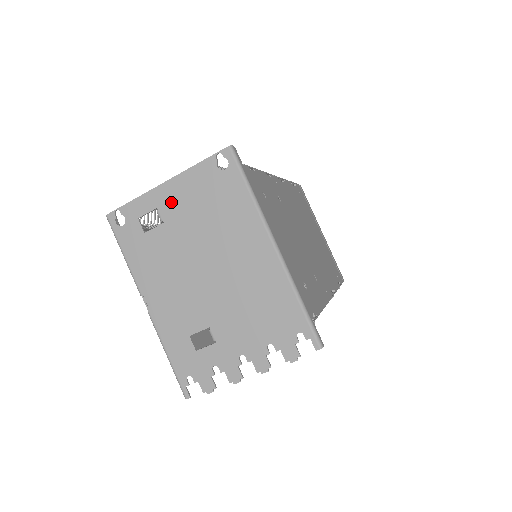
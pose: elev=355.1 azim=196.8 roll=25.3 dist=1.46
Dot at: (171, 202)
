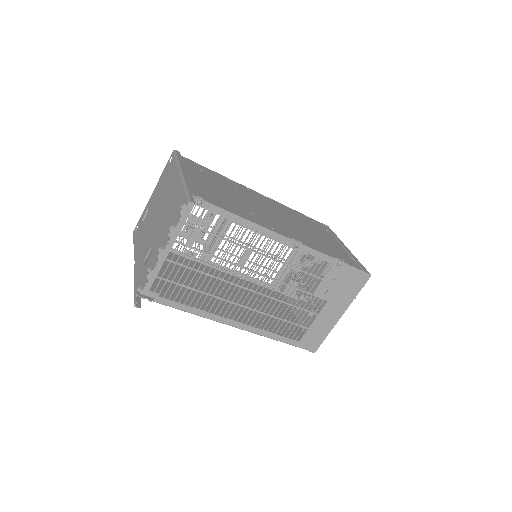
Dot at: (152, 199)
